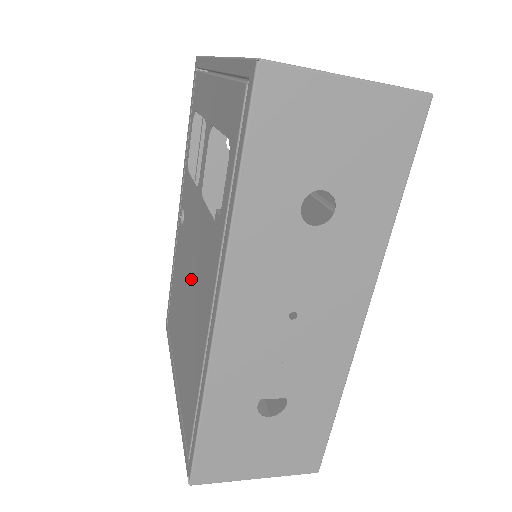
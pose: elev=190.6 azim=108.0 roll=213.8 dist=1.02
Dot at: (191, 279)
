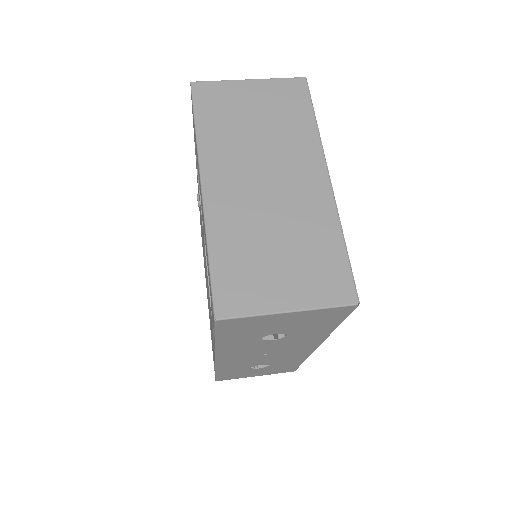
Dot at: occluded
